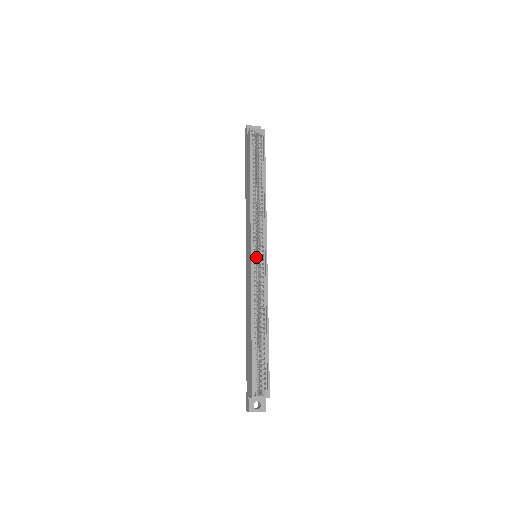
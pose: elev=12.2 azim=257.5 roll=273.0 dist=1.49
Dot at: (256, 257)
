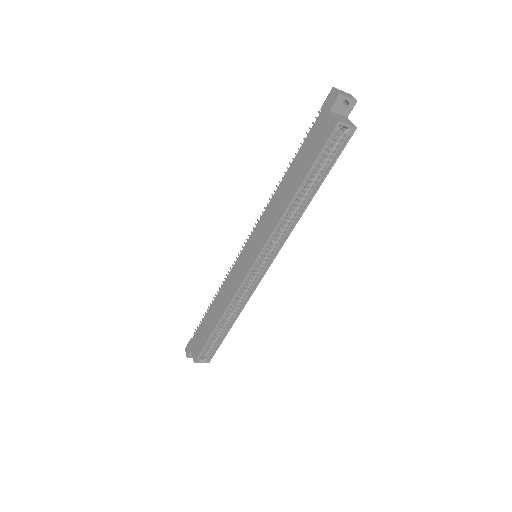
Dot at: (255, 268)
